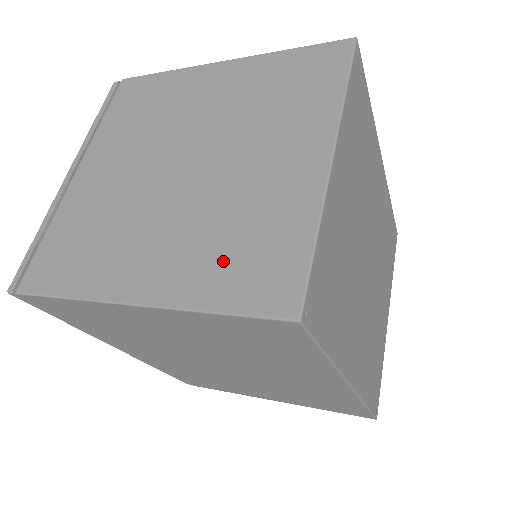
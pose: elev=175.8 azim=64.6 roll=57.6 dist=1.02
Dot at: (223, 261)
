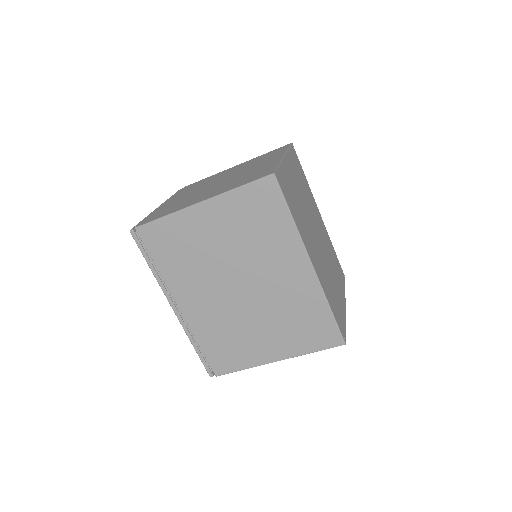
Dot at: (241, 181)
